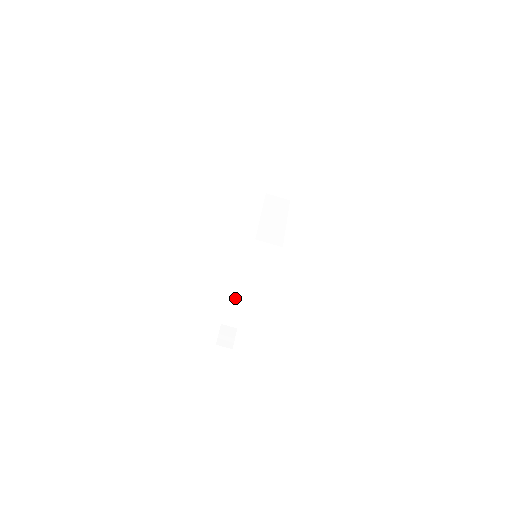
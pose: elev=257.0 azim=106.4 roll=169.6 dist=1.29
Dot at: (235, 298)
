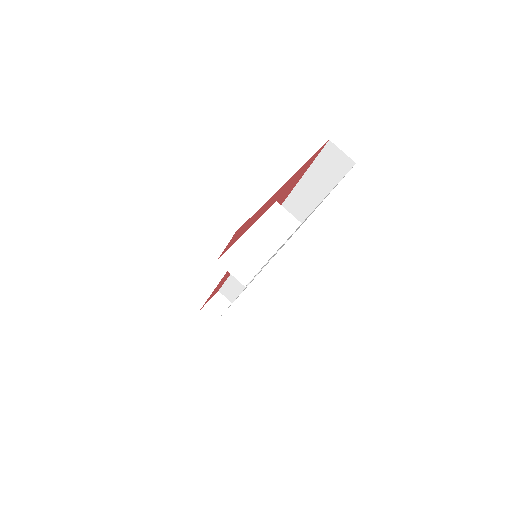
Dot at: occluded
